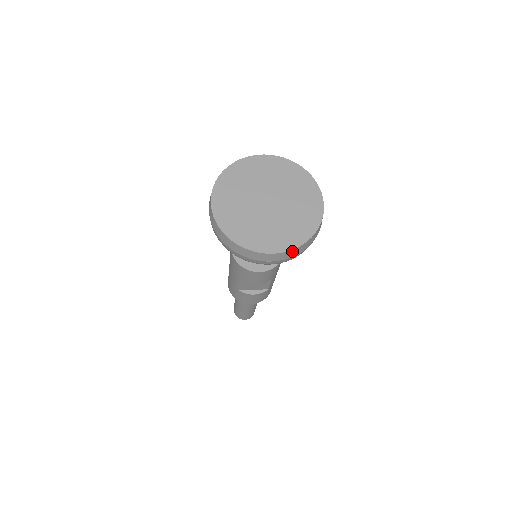
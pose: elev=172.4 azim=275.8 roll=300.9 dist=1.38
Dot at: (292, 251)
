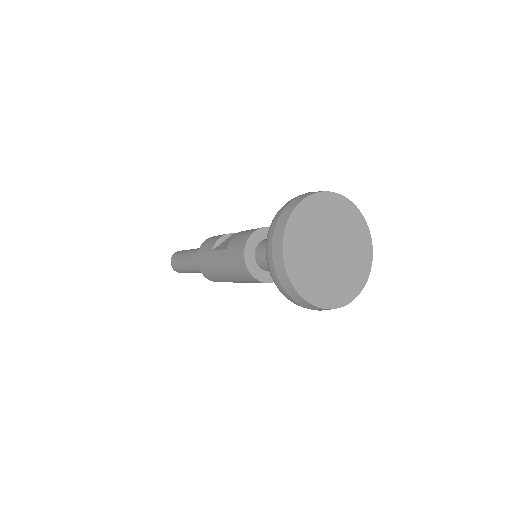
Dot at: (365, 281)
